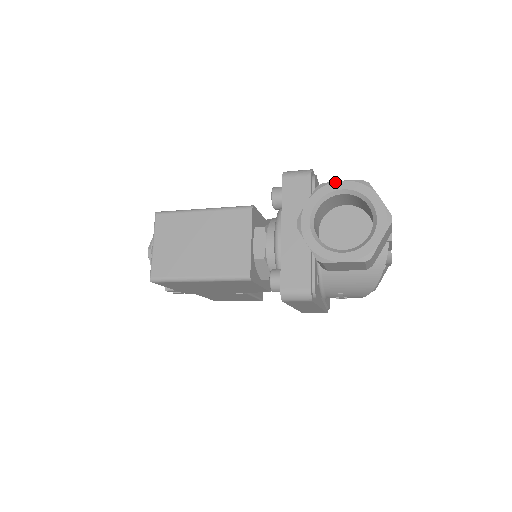
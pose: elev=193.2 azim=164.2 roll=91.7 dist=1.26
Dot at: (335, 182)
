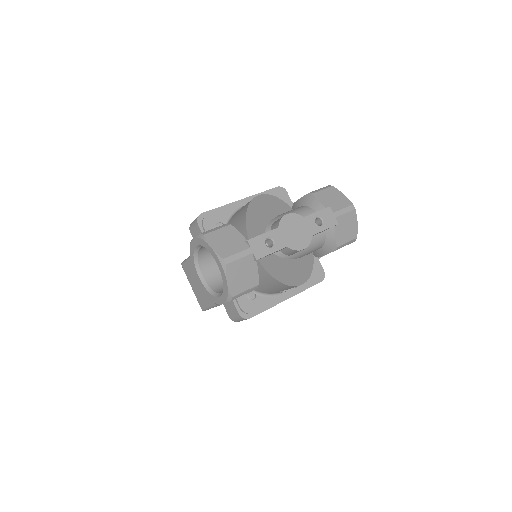
Dot at: (191, 241)
